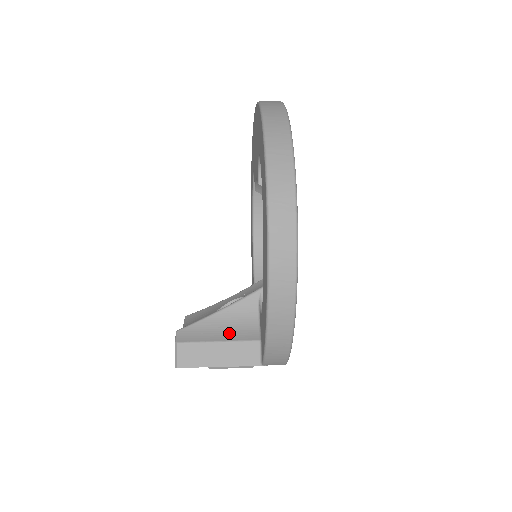
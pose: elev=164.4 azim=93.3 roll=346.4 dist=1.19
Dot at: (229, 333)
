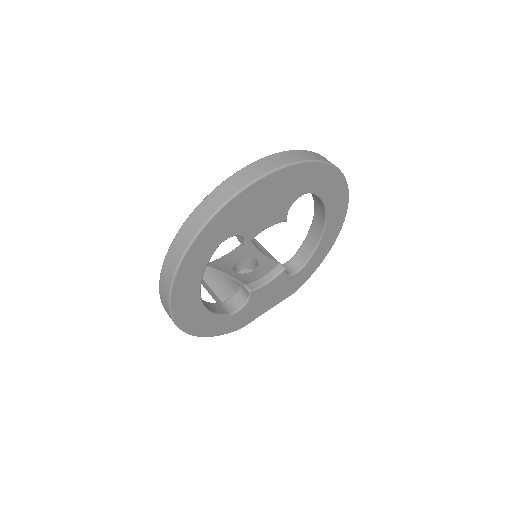
Dot at: (220, 290)
